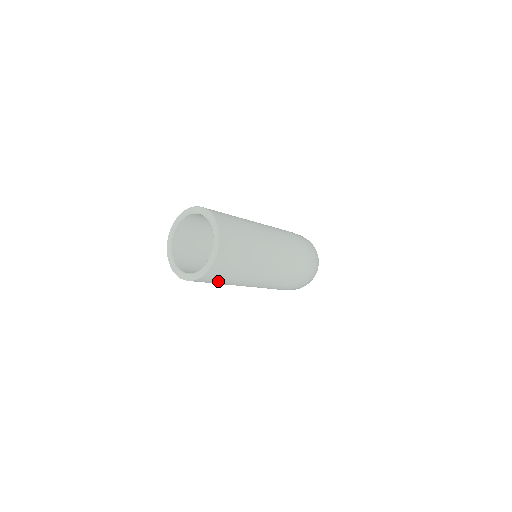
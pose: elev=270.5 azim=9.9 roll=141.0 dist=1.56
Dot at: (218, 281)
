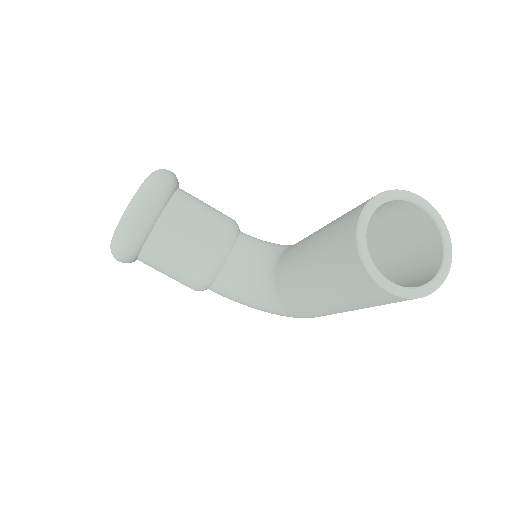
Dot at: (384, 303)
